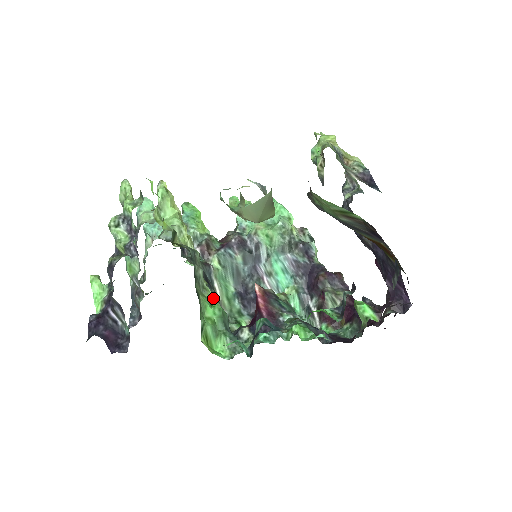
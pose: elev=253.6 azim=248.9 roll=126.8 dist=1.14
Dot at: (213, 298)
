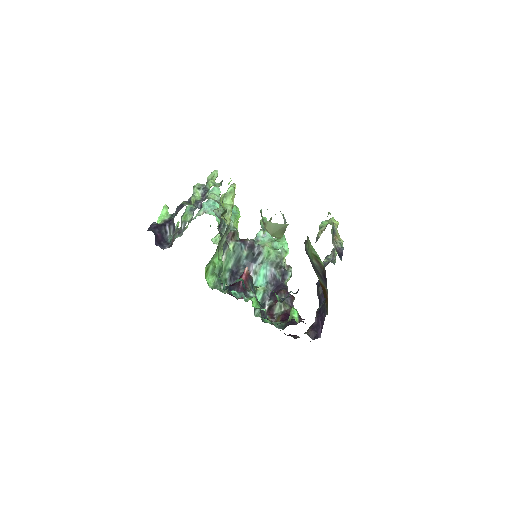
Dot at: occluded
